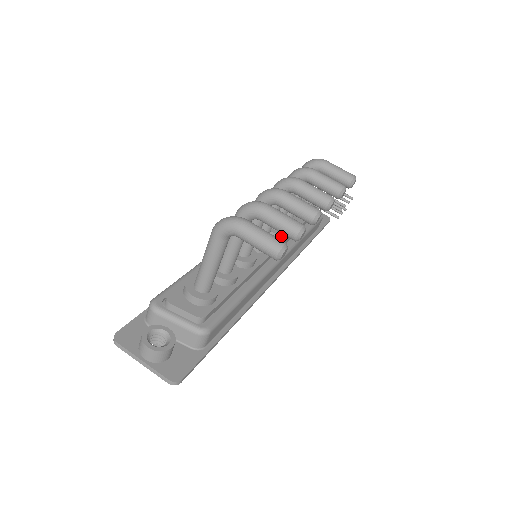
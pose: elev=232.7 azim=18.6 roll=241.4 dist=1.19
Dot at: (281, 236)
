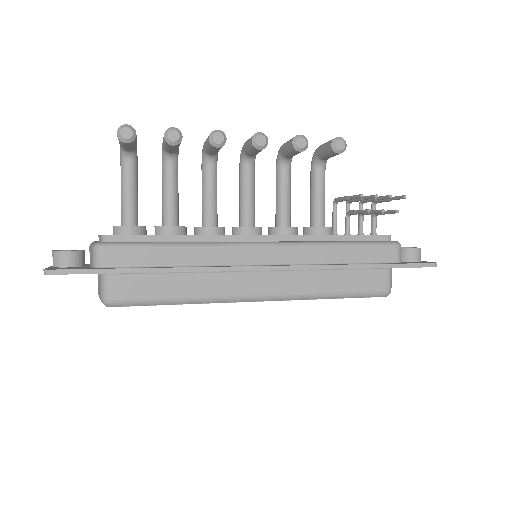
Dot at: (281, 230)
